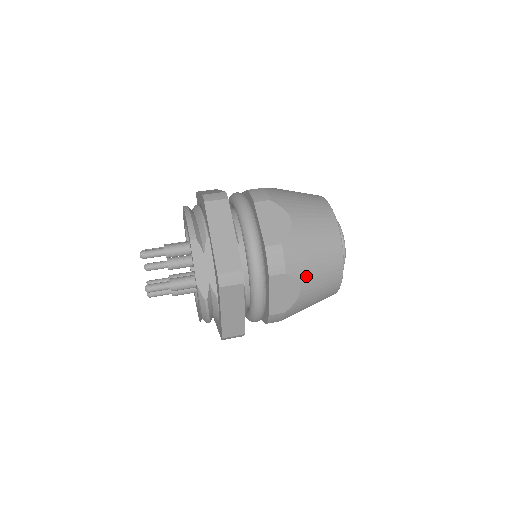
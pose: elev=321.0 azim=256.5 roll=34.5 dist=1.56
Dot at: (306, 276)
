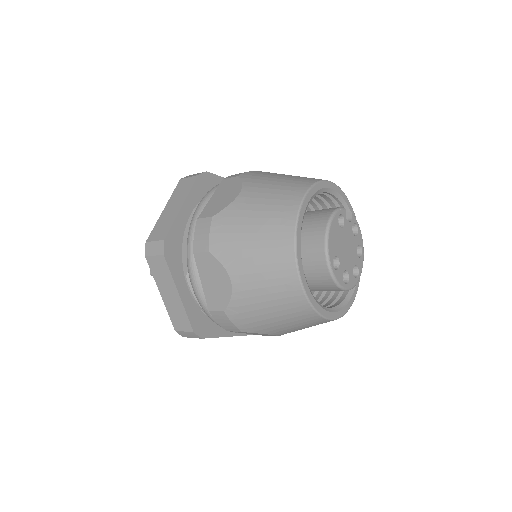
Dot at: (237, 261)
